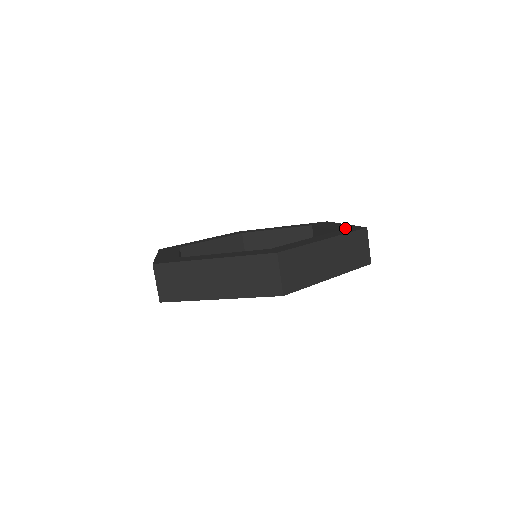
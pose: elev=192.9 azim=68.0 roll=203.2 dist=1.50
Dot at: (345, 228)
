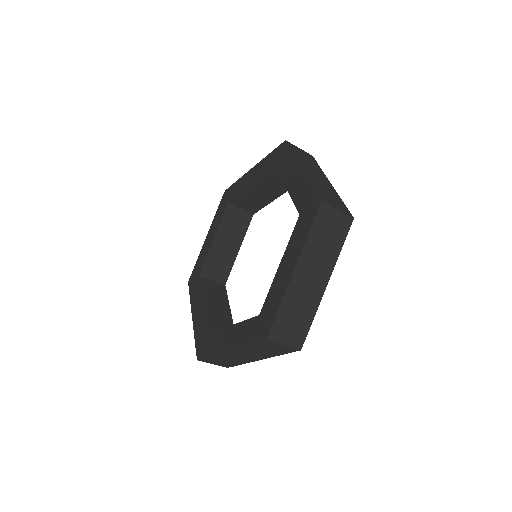
Dot at: (266, 311)
